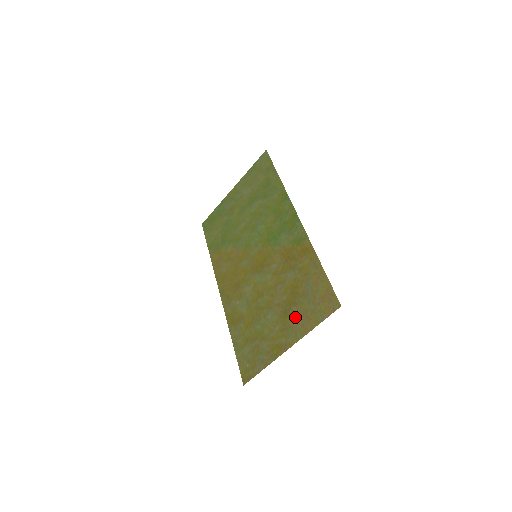
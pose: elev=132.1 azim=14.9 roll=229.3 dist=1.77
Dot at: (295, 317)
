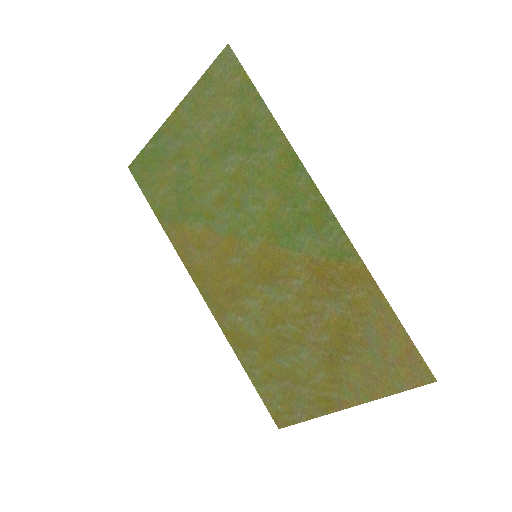
Dot at: (351, 371)
